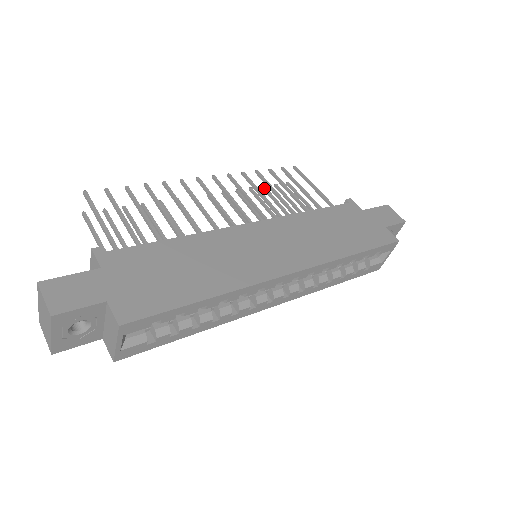
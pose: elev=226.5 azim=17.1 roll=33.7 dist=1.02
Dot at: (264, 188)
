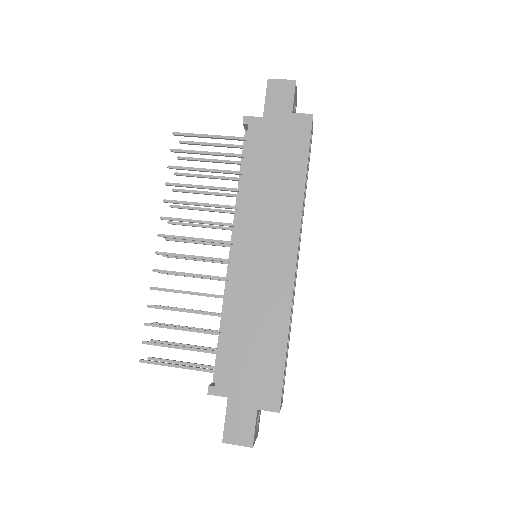
Dot at: (178, 175)
